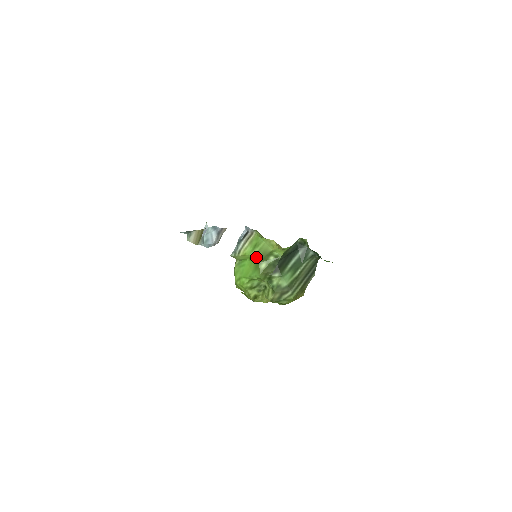
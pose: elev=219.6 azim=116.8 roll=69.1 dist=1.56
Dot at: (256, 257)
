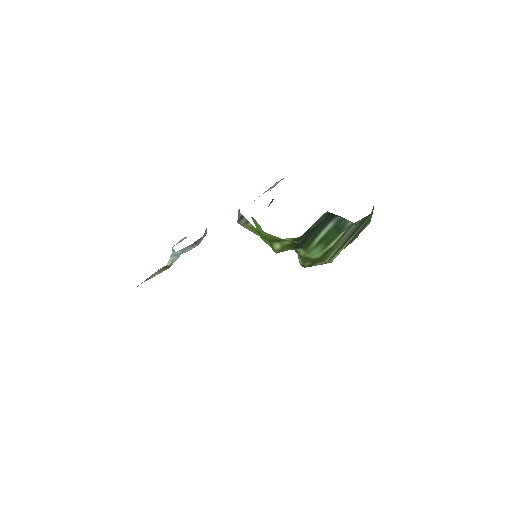
Dot at: (264, 238)
